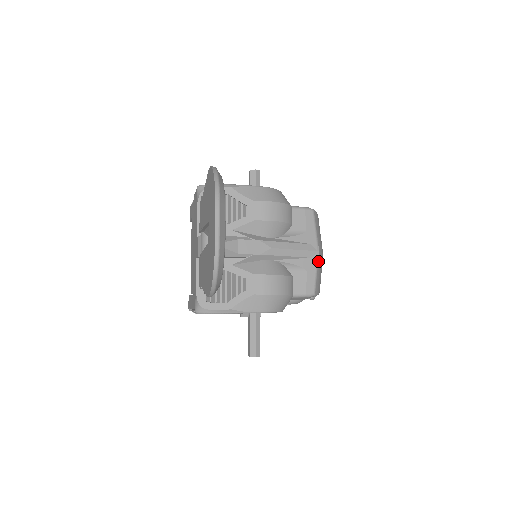
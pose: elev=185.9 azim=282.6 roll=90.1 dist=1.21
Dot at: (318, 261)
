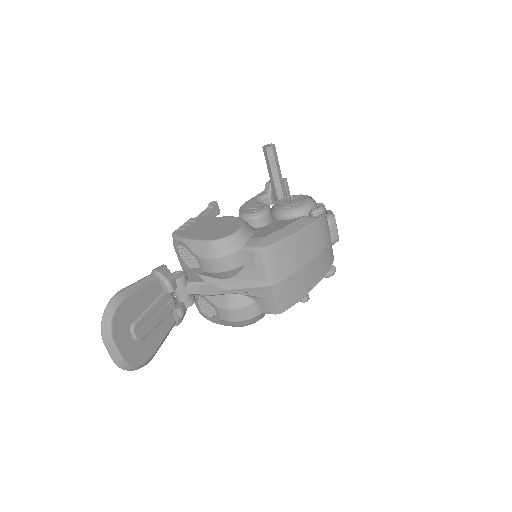
Dot at: (274, 292)
